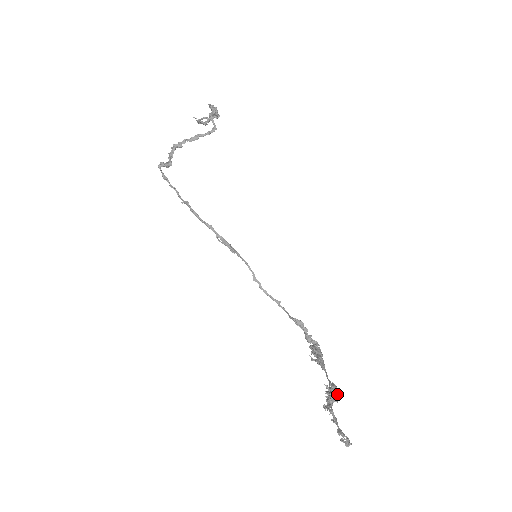
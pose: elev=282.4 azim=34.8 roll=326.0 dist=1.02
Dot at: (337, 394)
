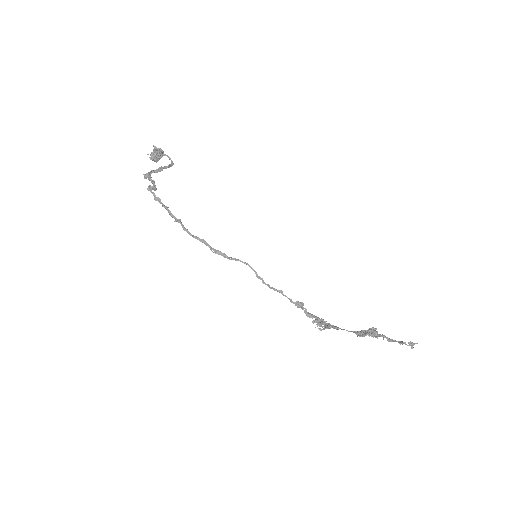
Dot at: (376, 328)
